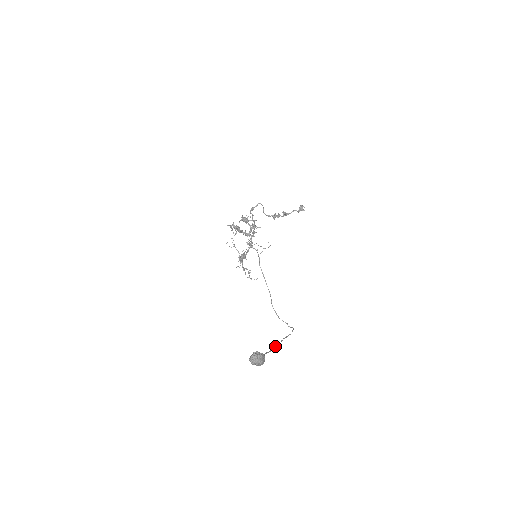
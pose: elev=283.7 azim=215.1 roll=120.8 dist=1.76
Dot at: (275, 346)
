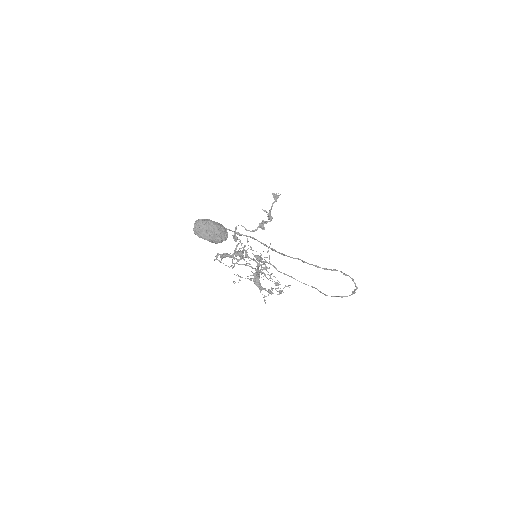
Dot at: occluded
